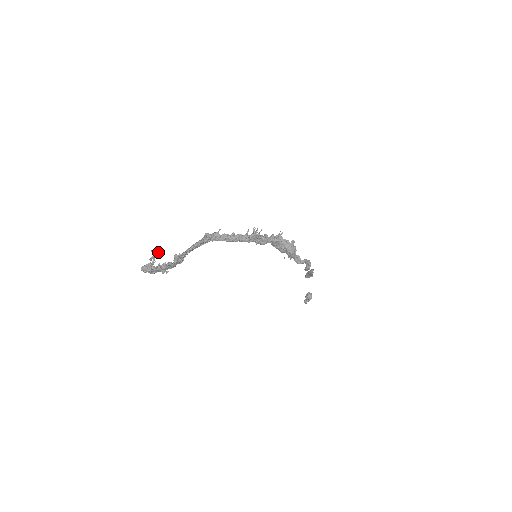
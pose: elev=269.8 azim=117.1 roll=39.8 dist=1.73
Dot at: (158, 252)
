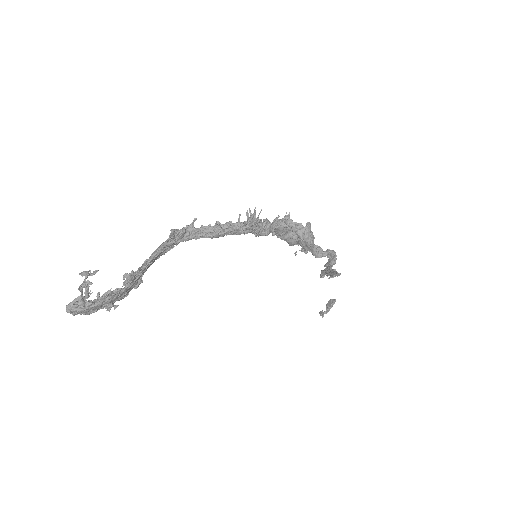
Dot at: (93, 273)
